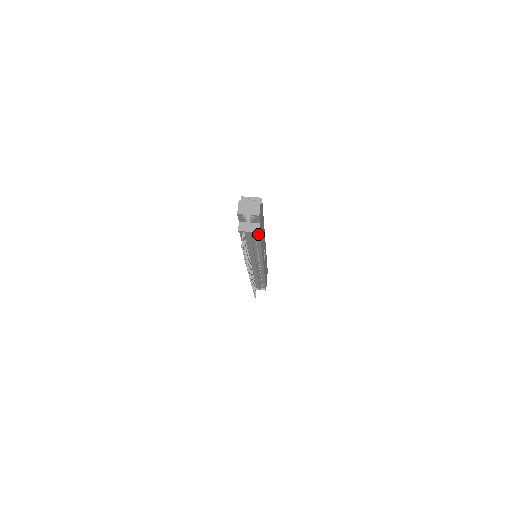
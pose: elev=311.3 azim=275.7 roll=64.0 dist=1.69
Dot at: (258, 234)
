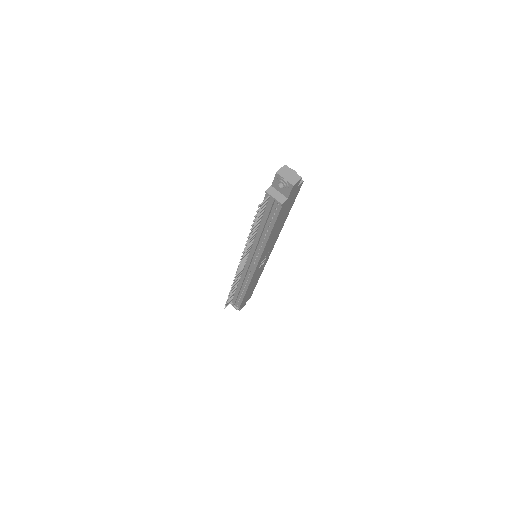
Dot at: (279, 209)
